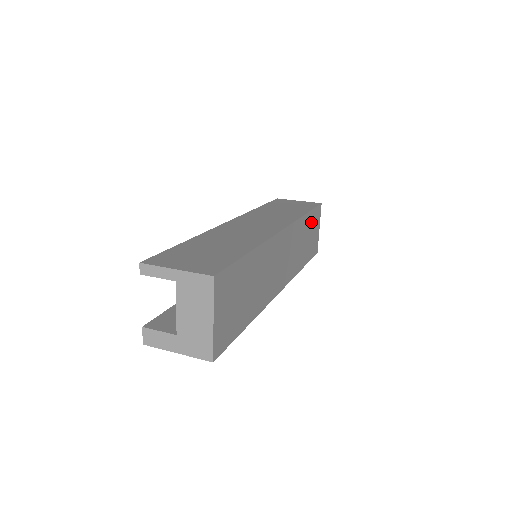
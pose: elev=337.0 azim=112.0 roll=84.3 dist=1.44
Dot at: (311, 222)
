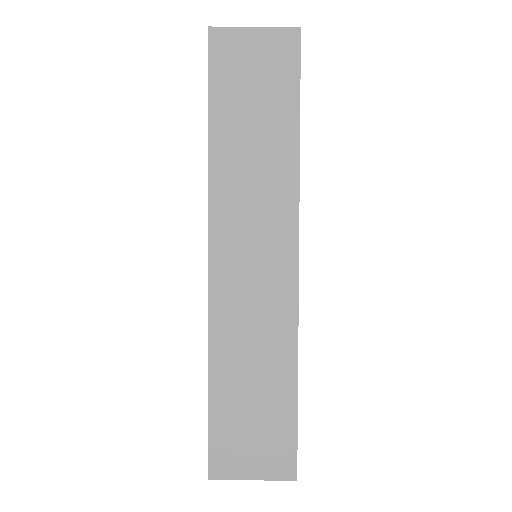
Dot at: occluded
